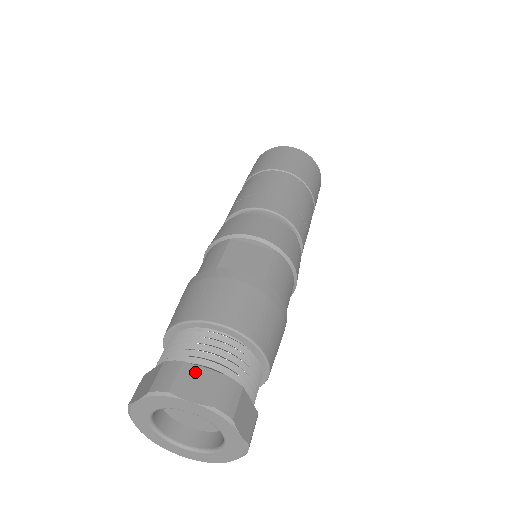
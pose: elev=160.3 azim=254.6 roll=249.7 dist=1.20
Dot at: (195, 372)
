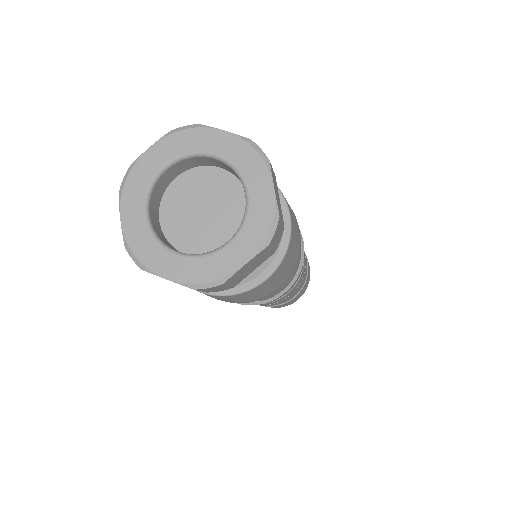
Dot at: occluded
